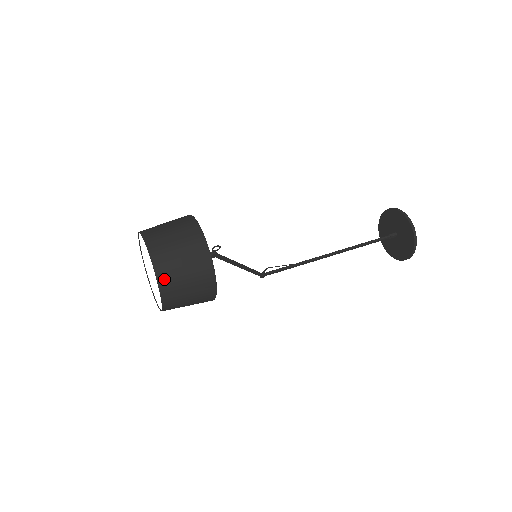
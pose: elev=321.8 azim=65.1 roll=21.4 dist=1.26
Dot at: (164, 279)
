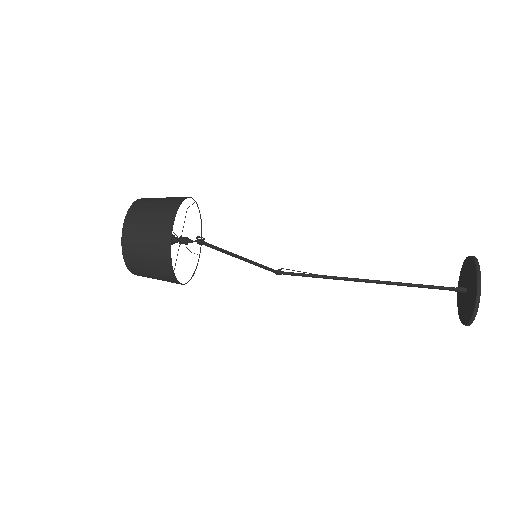
Dot at: (128, 253)
